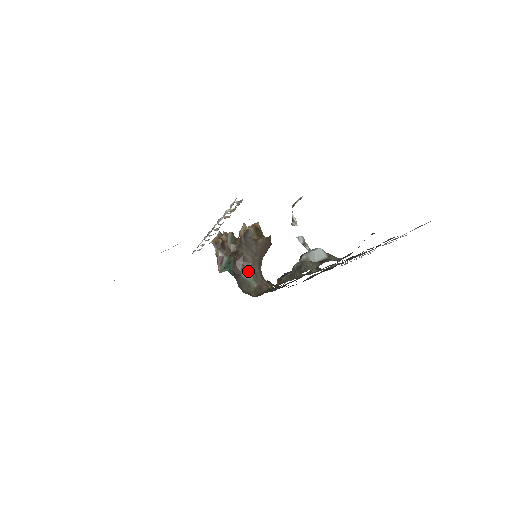
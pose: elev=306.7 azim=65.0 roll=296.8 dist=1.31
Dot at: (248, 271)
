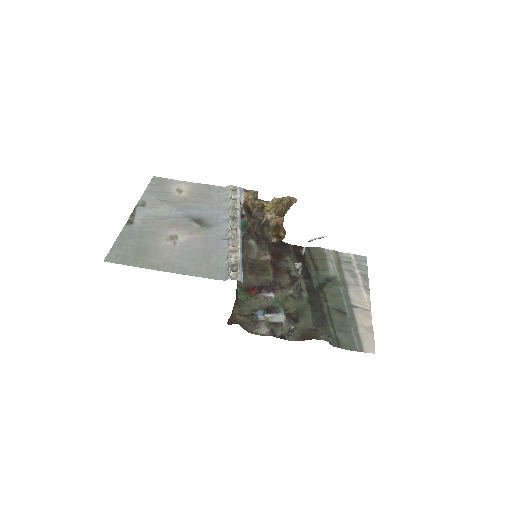
Dot at: (256, 240)
